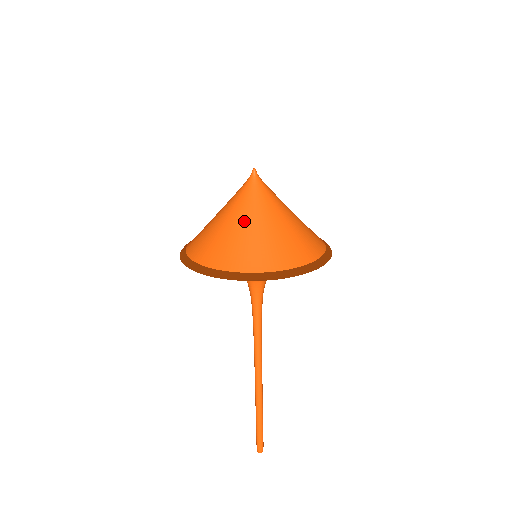
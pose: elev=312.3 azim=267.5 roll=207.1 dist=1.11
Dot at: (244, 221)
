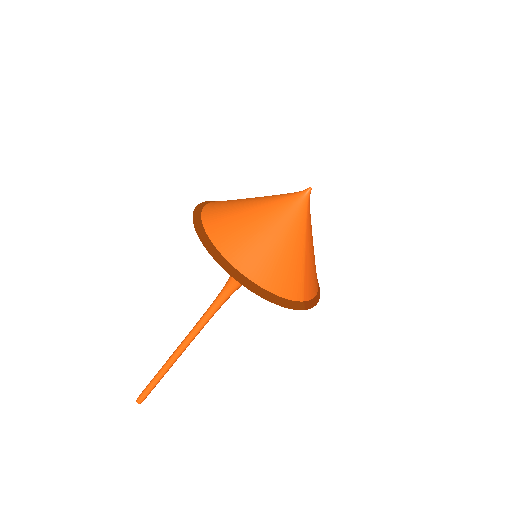
Dot at: (256, 209)
